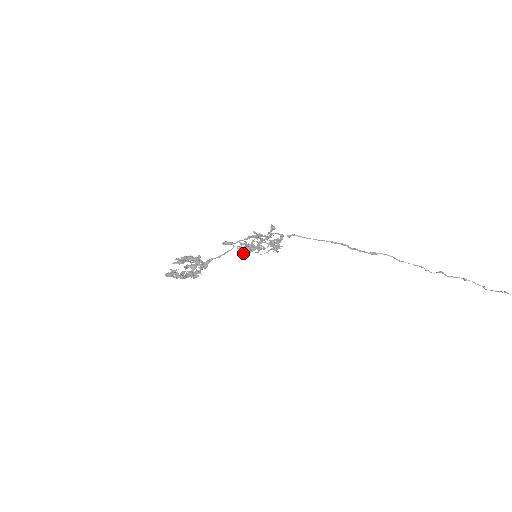
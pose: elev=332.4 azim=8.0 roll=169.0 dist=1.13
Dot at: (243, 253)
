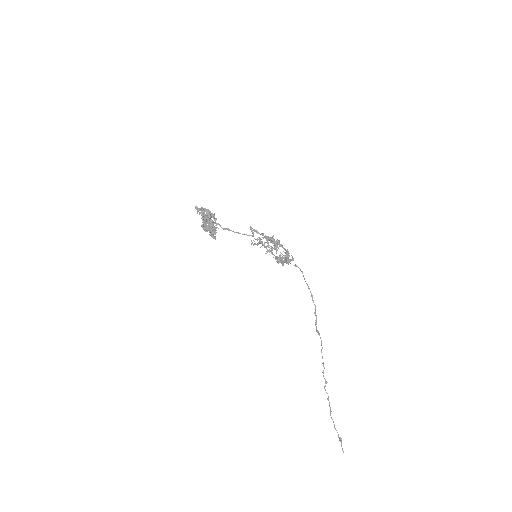
Dot at: (263, 237)
